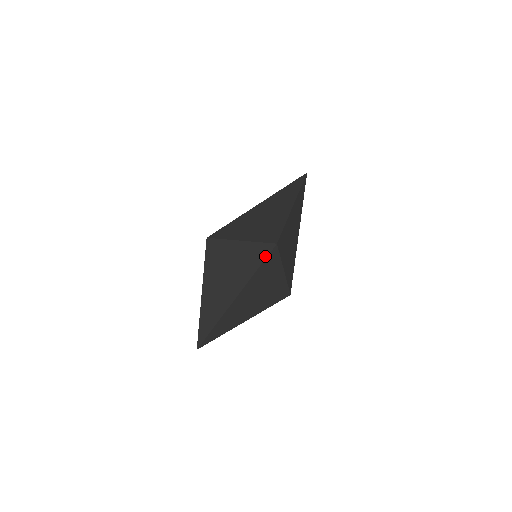
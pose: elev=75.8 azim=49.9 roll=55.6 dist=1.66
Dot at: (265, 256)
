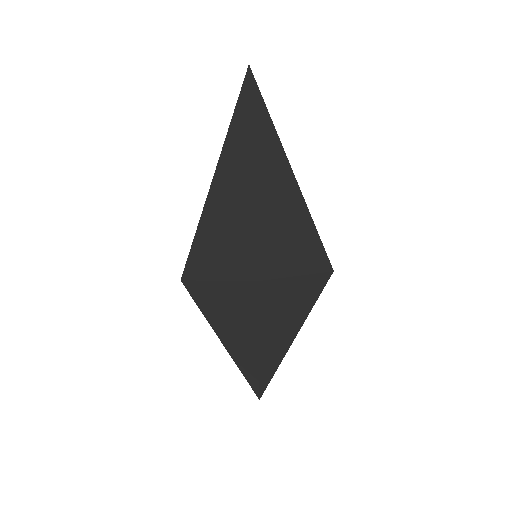
Dot at: (255, 299)
